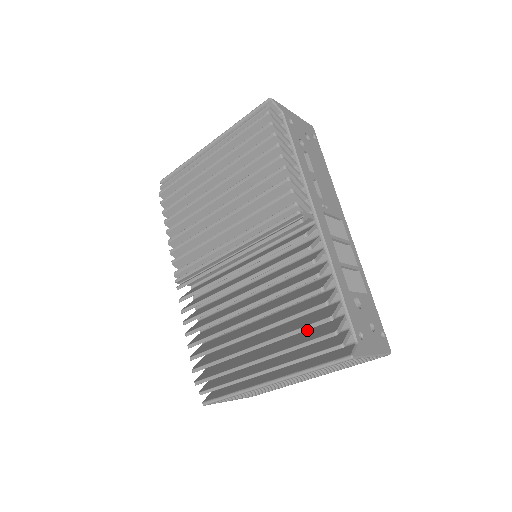
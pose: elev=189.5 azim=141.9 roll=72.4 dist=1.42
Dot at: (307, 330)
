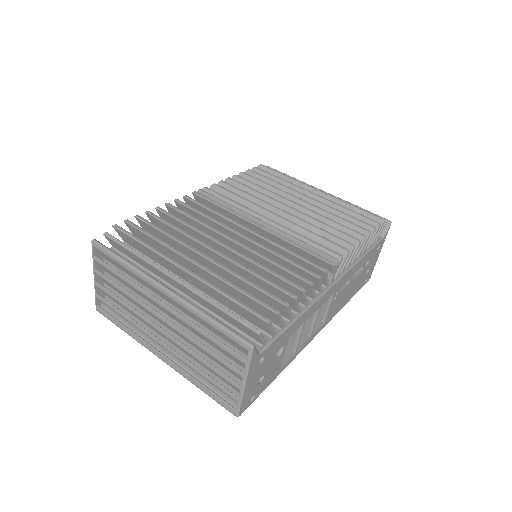
Dot at: occluded
